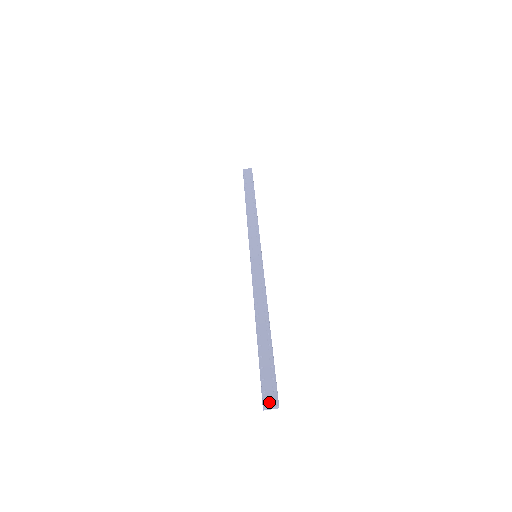
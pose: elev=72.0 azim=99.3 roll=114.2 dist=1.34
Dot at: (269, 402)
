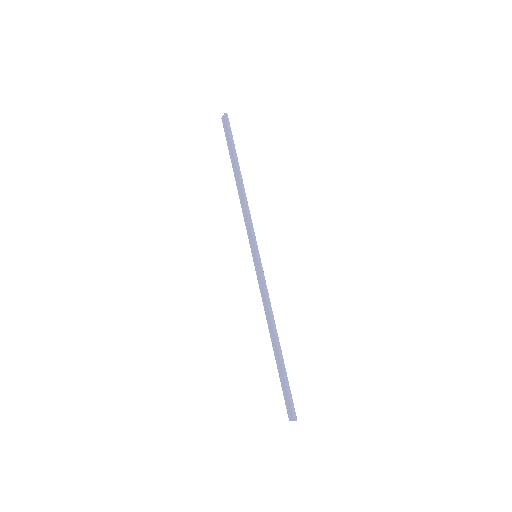
Dot at: (290, 417)
